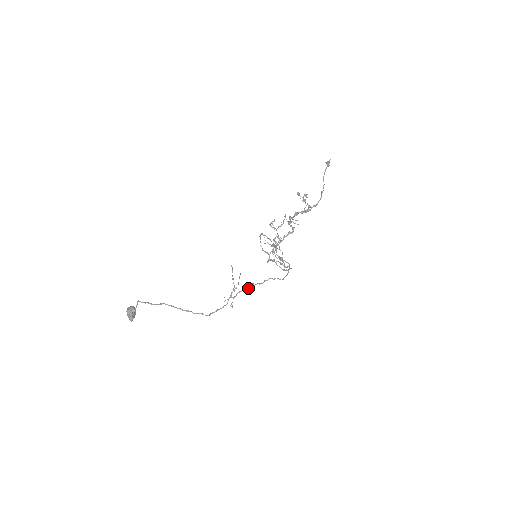
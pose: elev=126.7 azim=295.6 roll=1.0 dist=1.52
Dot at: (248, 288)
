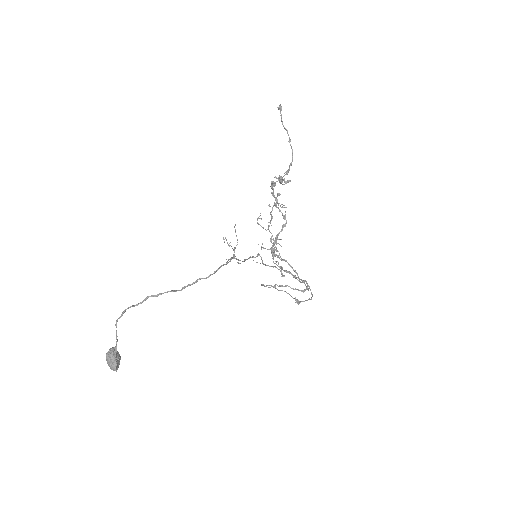
Dot at: (255, 257)
